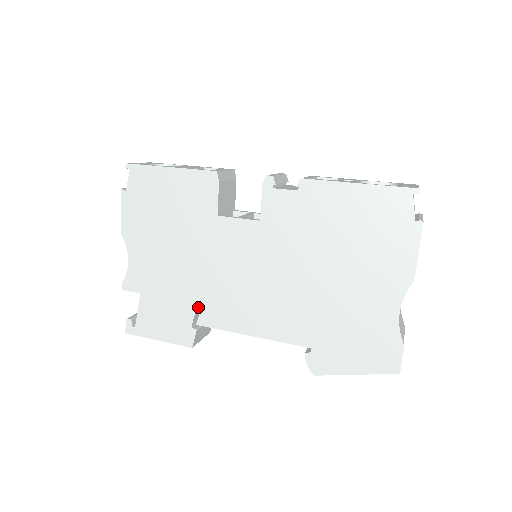
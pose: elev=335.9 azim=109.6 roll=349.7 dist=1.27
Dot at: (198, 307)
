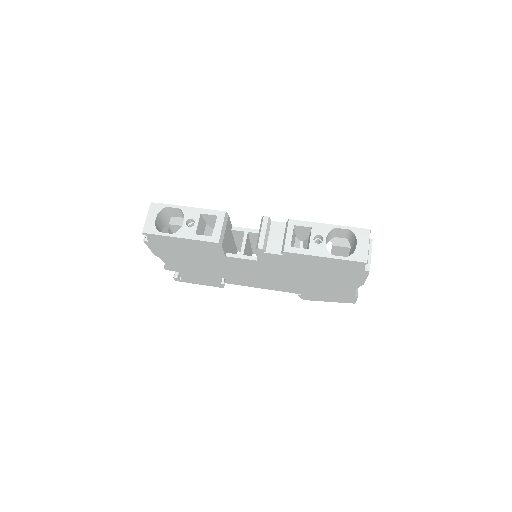
Dot at: occluded
